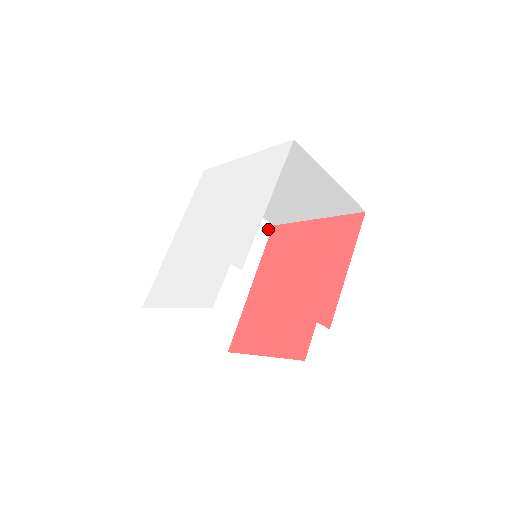
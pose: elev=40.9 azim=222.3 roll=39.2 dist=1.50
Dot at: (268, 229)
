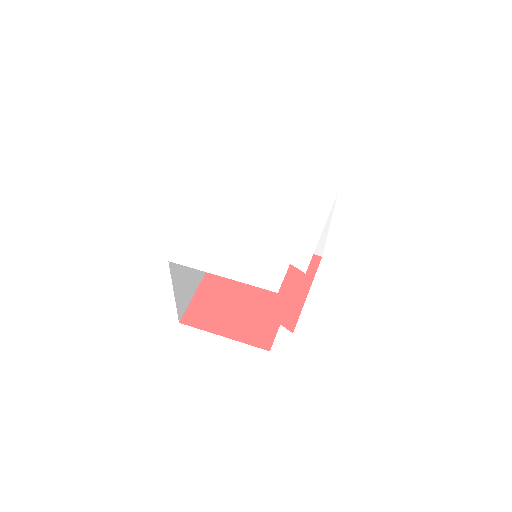
Dot at: occluded
